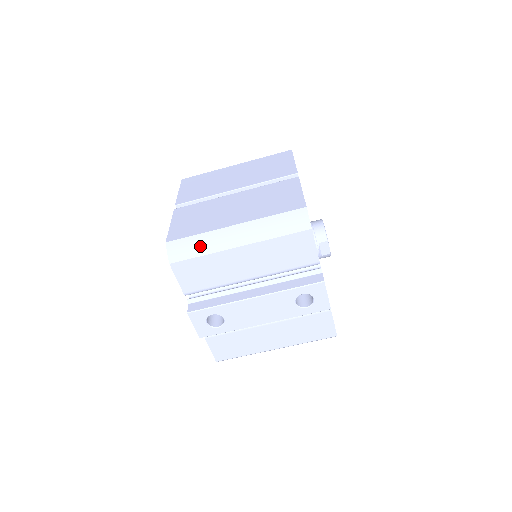
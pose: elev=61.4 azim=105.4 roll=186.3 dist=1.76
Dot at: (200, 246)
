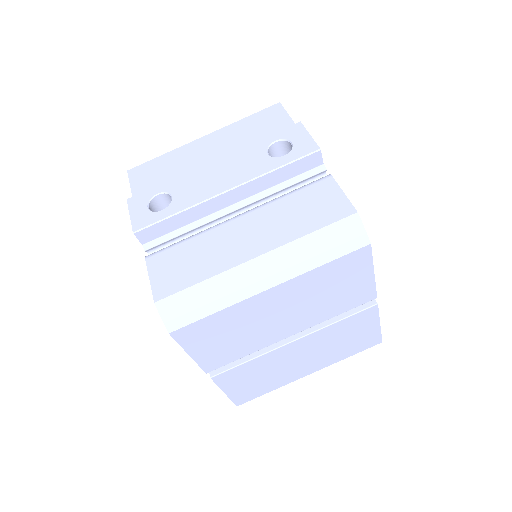
Dot at: occluded
